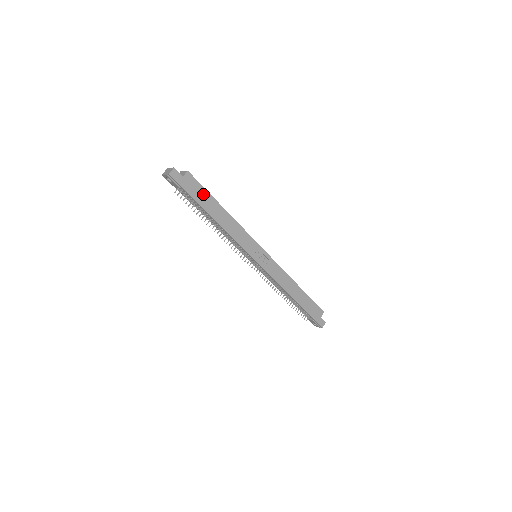
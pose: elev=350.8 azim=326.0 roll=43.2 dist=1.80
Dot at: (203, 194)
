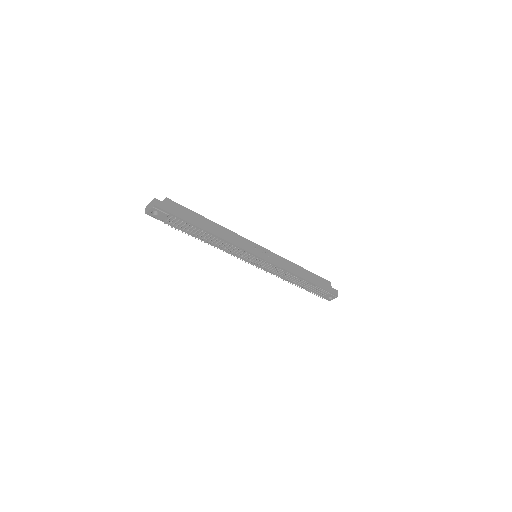
Dot at: (189, 214)
